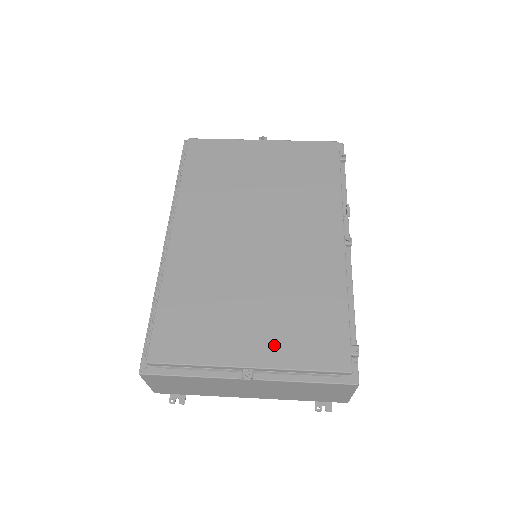
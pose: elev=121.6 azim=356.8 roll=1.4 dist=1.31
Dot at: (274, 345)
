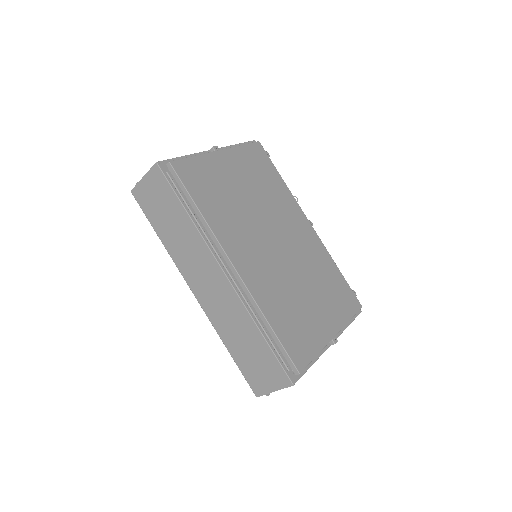
Dot at: (334, 314)
